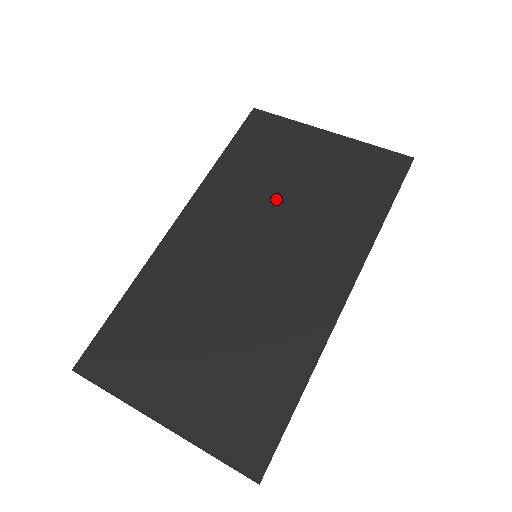
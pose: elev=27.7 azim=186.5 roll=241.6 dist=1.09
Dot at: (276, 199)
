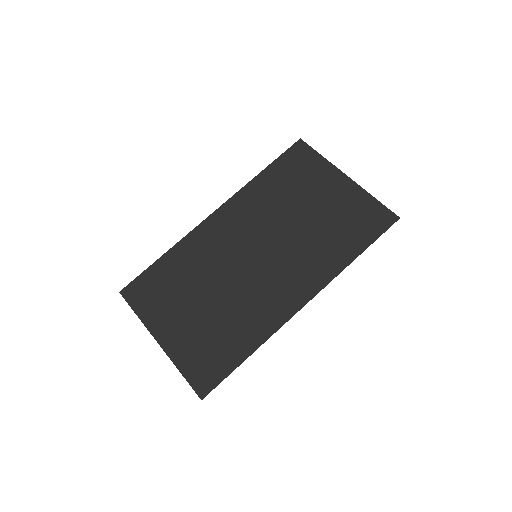
Dot at: (286, 218)
